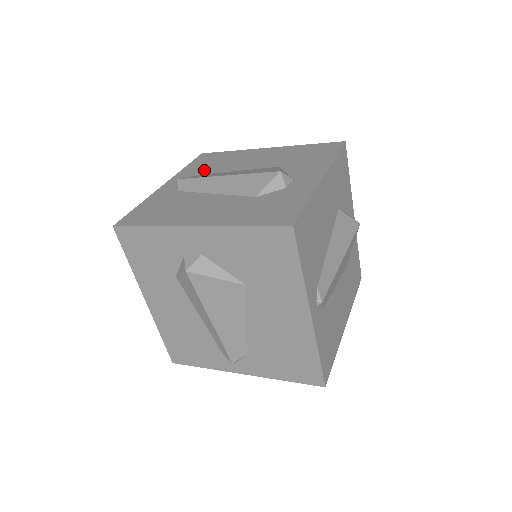
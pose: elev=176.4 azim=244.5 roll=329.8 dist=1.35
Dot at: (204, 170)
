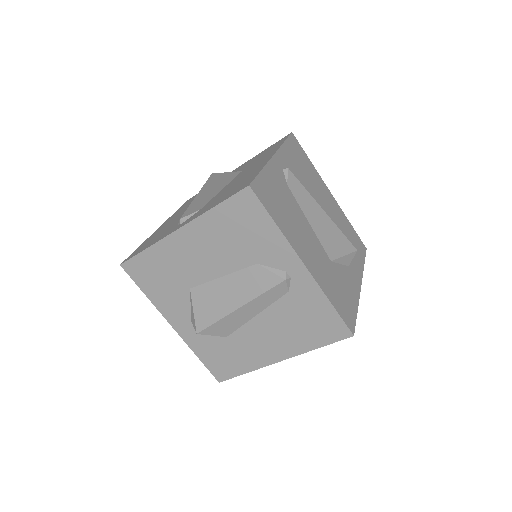
Dot at: occluded
